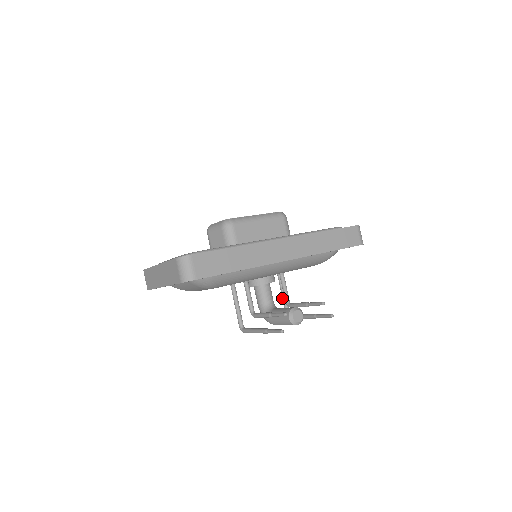
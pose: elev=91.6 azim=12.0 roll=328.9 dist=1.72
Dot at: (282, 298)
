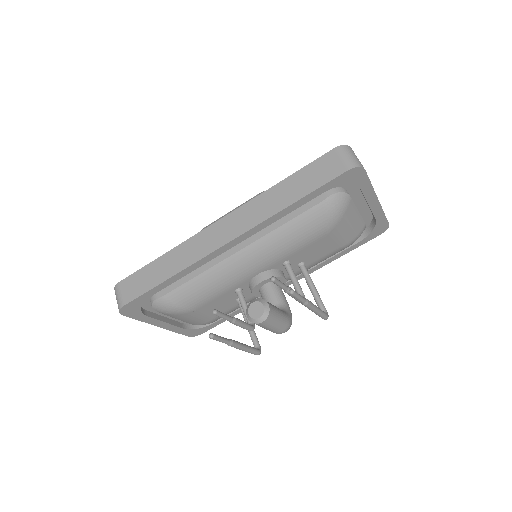
Dot at: occluded
